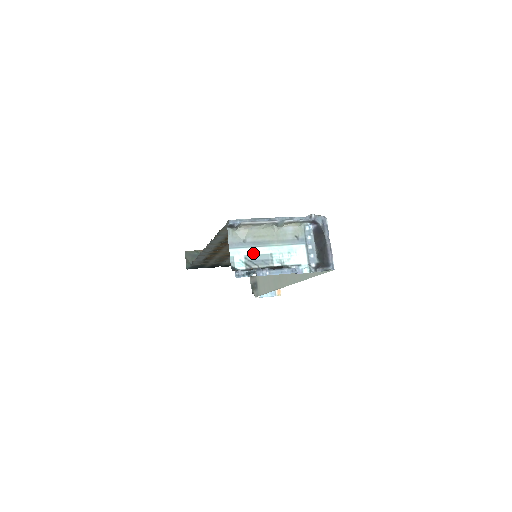
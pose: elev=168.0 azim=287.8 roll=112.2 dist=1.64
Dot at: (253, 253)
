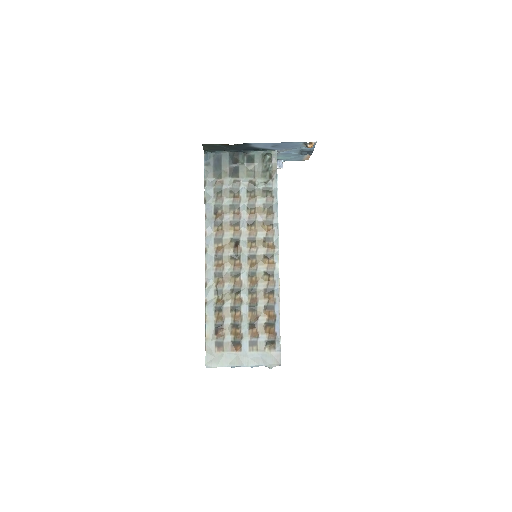
Dot at: occluded
